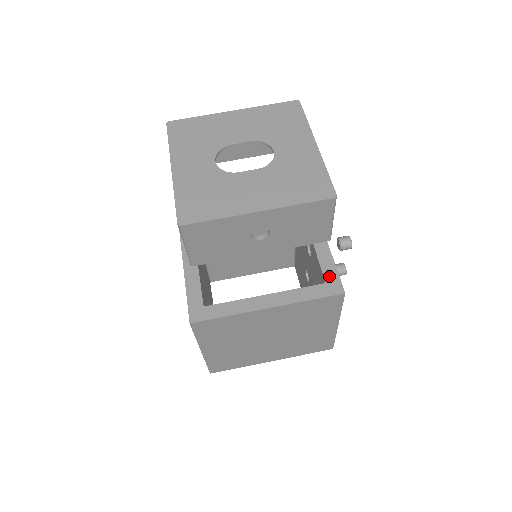
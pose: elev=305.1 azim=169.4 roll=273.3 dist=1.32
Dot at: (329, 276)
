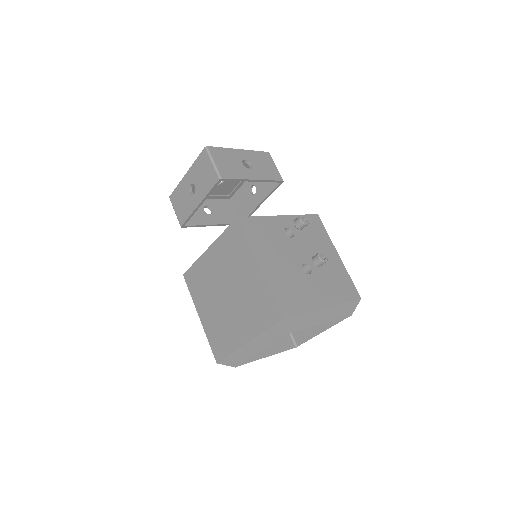
Dot at: occluded
